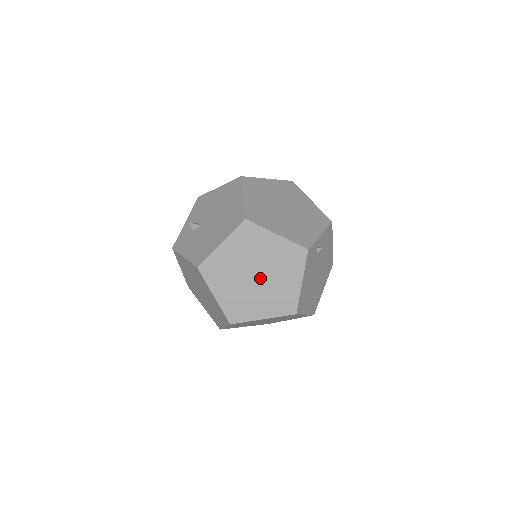
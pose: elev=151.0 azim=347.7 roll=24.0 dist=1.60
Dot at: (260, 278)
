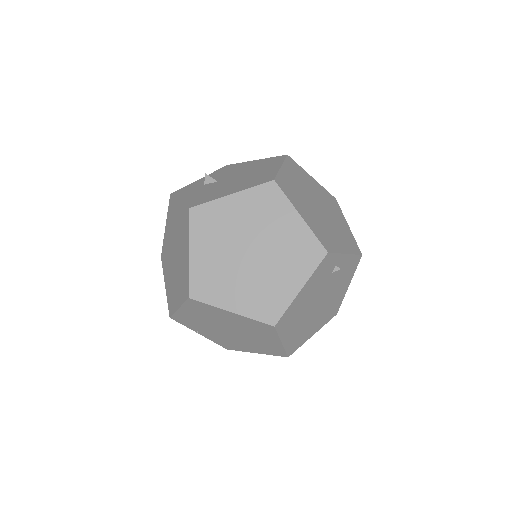
Dot at: (254, 258)
